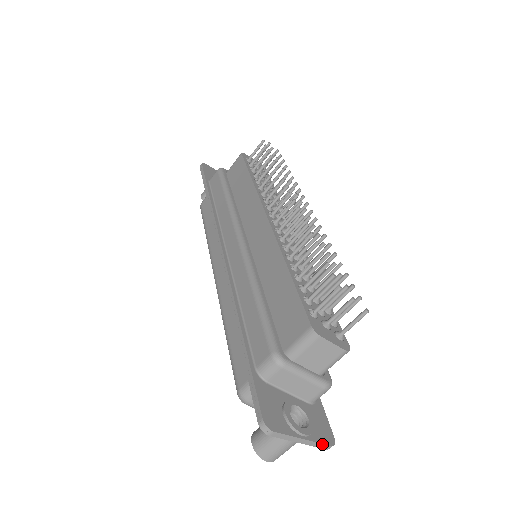
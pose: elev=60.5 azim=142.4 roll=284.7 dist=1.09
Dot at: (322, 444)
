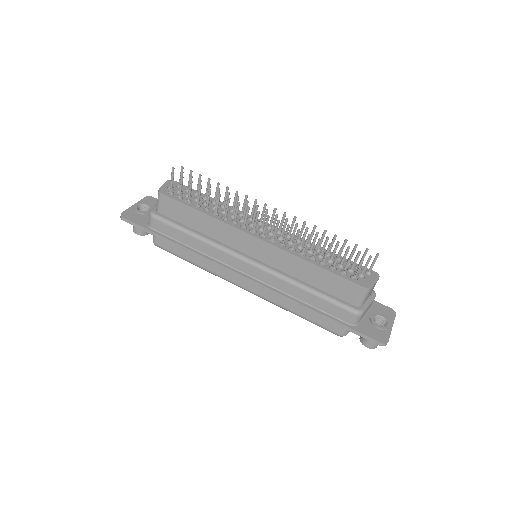
Dot at: occluded
